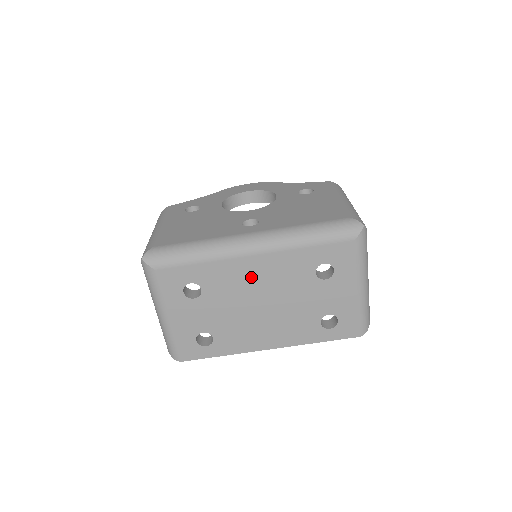
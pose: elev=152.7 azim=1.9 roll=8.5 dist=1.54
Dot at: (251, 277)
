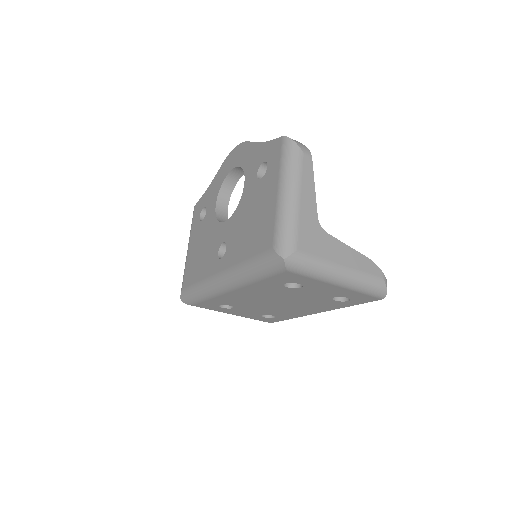
Dot at: (248, 297)
